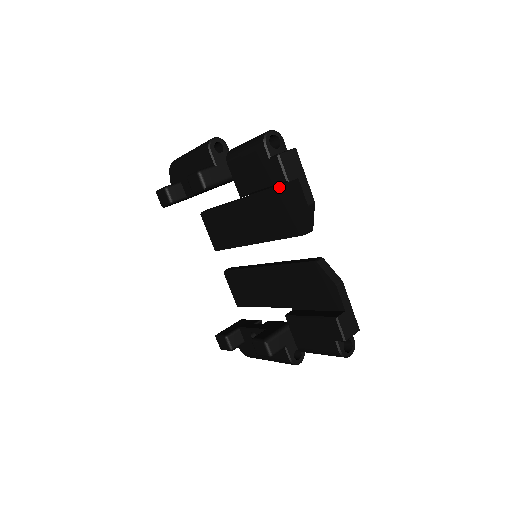
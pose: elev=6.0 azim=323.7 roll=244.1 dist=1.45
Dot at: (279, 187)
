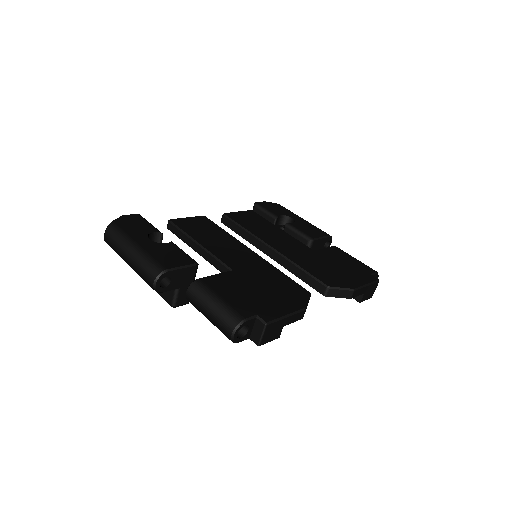
Dot at: occluded
